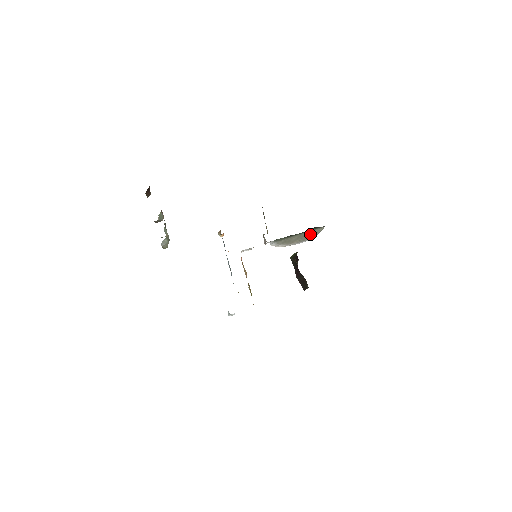
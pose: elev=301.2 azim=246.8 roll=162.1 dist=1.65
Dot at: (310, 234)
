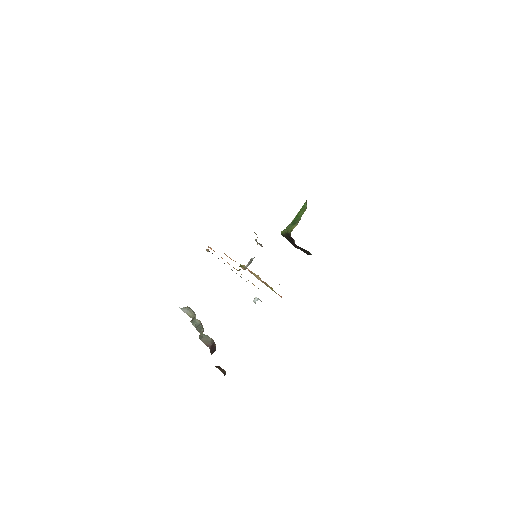
Dot at: occluded
